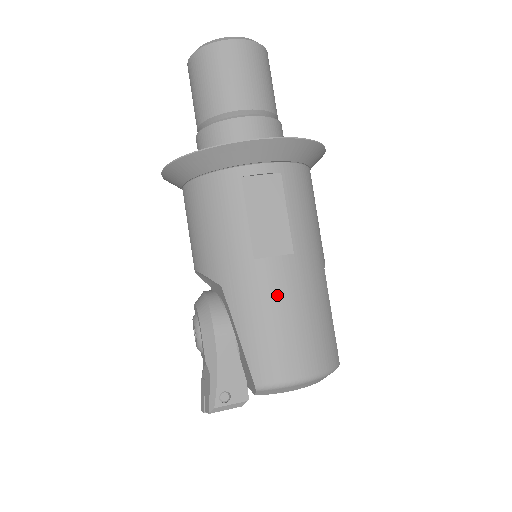
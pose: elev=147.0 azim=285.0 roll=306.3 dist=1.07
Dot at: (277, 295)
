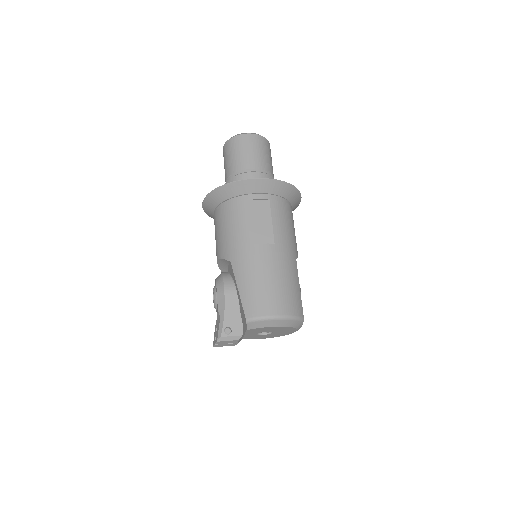
Dot at: (262, 265)
